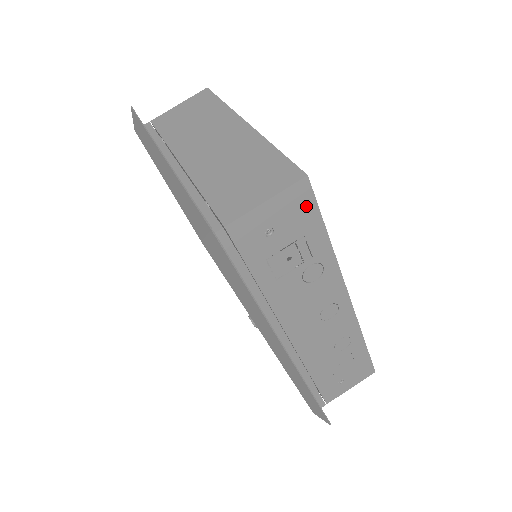
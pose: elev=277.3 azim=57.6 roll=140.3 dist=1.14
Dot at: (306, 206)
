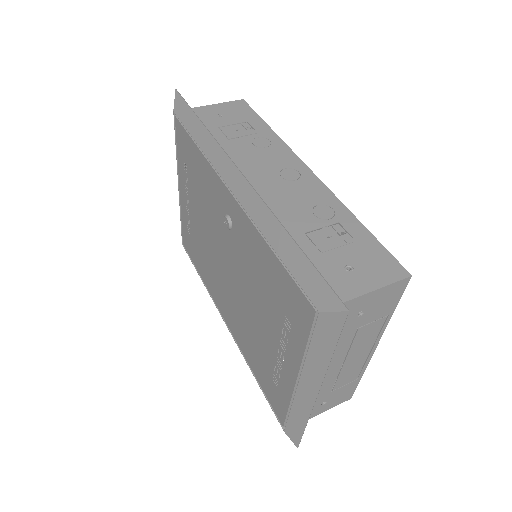
Dot at: (245, 110)
